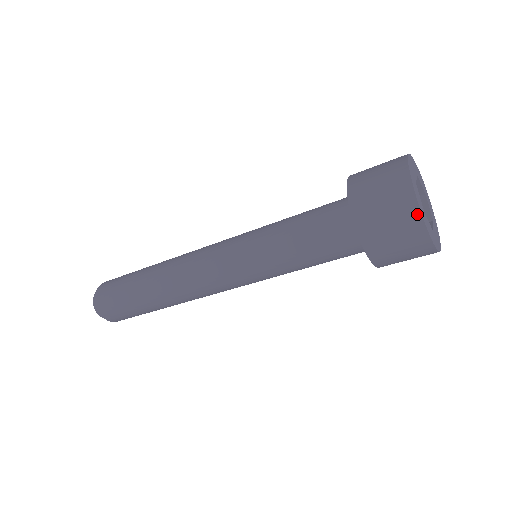
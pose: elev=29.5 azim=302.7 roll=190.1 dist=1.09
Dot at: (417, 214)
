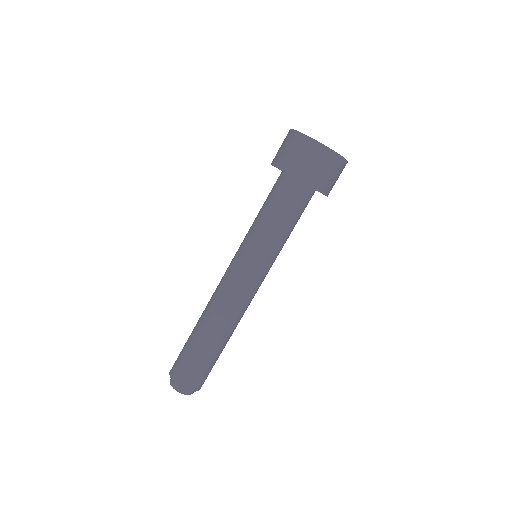
Dot at: (323, 147)
